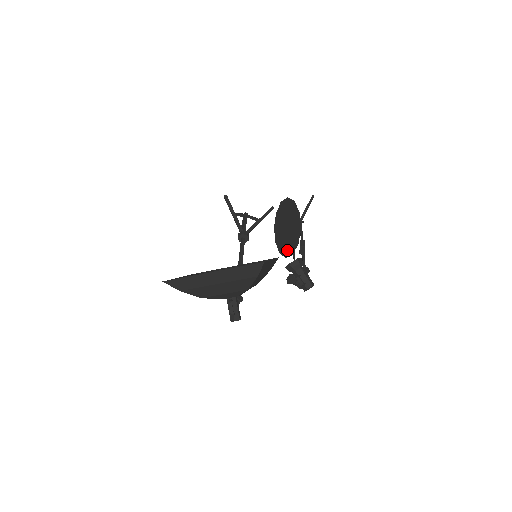
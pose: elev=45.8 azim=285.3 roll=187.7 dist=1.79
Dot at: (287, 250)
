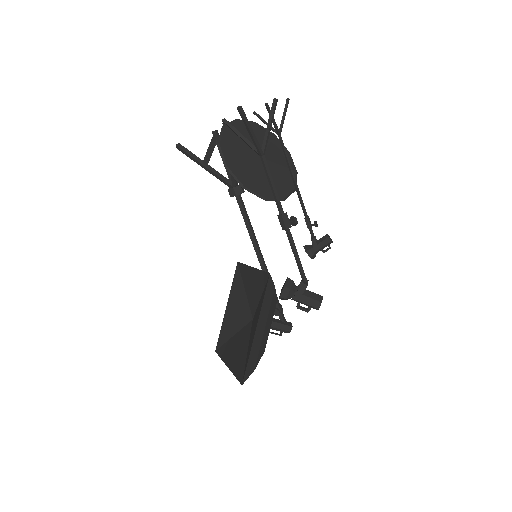
Dot at: (288, 174)
